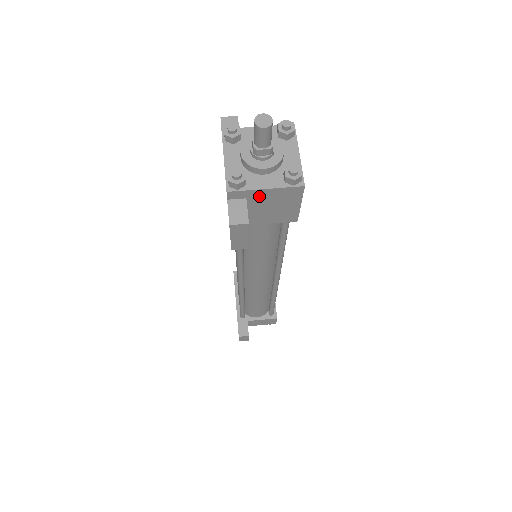
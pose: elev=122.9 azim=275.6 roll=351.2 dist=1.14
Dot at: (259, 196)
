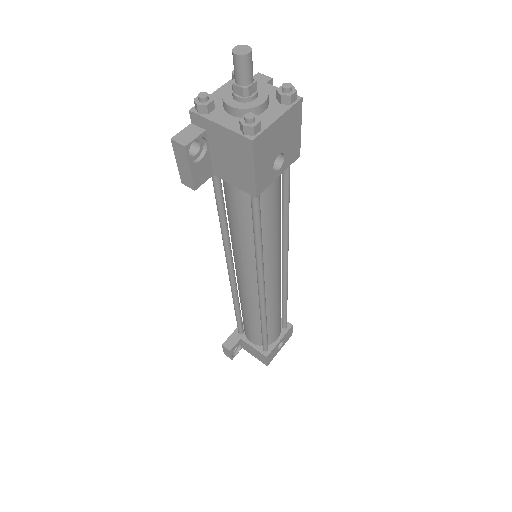
Dot at: (216, 133)
